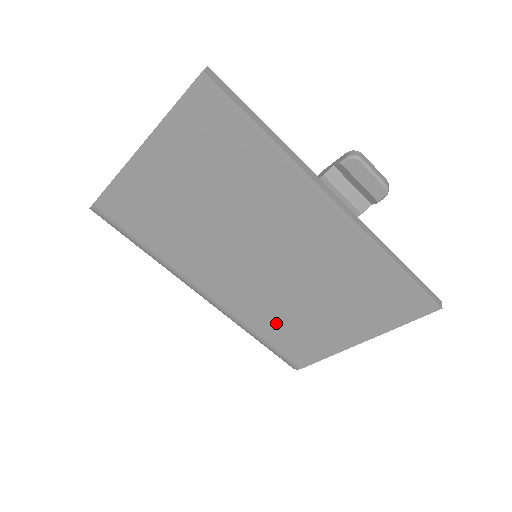
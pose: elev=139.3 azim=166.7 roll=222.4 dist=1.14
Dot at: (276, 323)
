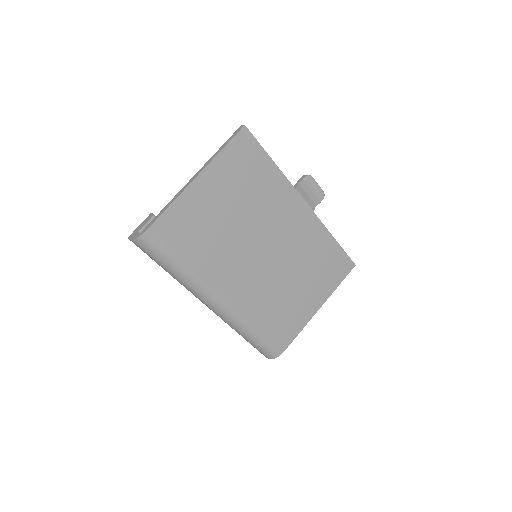
Dot at: (269, 311)
